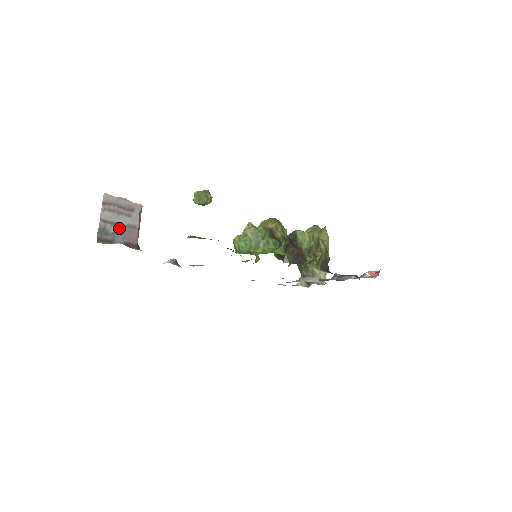
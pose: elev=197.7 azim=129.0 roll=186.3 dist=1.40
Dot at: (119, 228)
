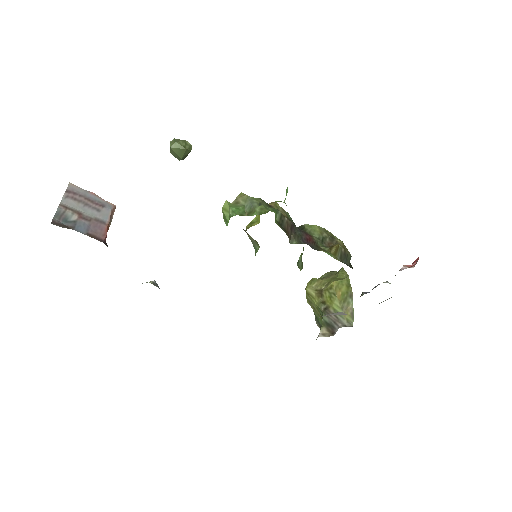
Dot at: (83, 218)
